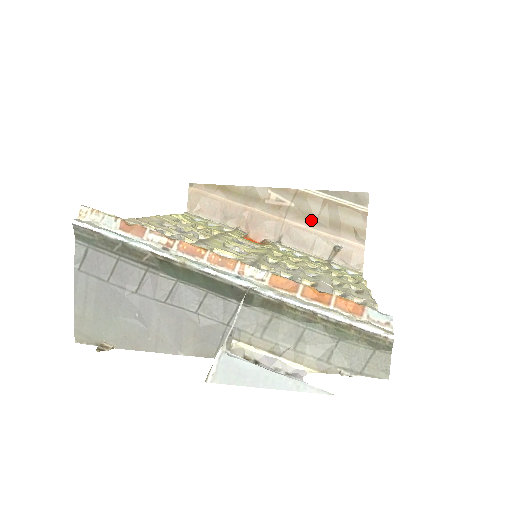
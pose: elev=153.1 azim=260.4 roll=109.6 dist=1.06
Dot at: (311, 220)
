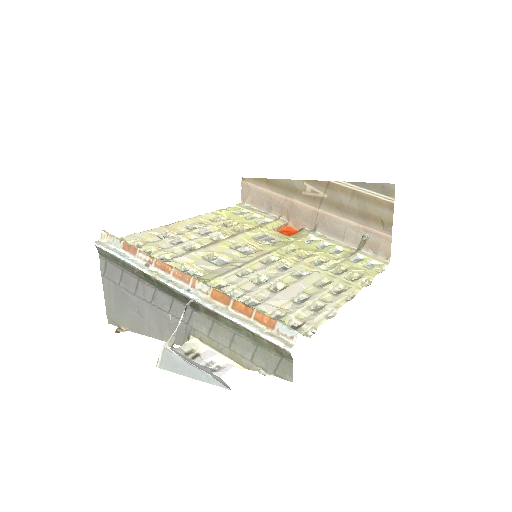
Dot at: (342, 210)
